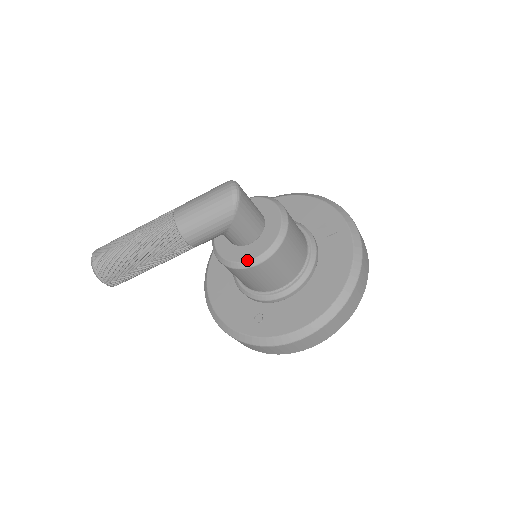
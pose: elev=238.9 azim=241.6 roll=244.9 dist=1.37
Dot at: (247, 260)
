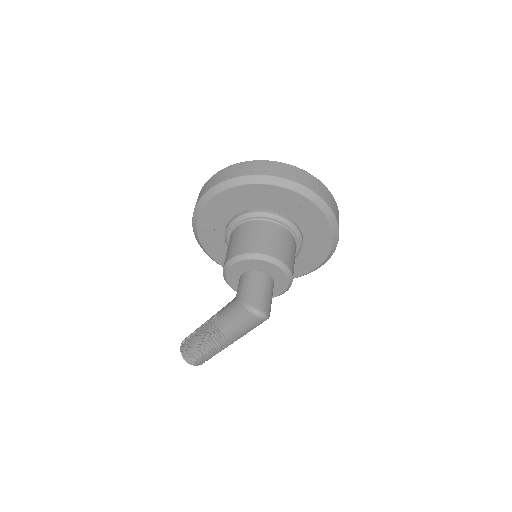
Dot at: occluded
